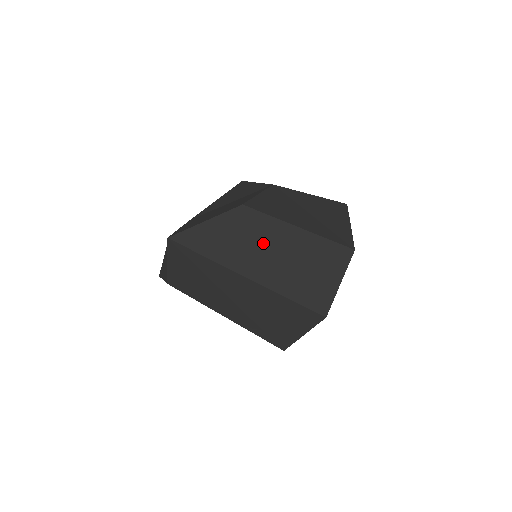
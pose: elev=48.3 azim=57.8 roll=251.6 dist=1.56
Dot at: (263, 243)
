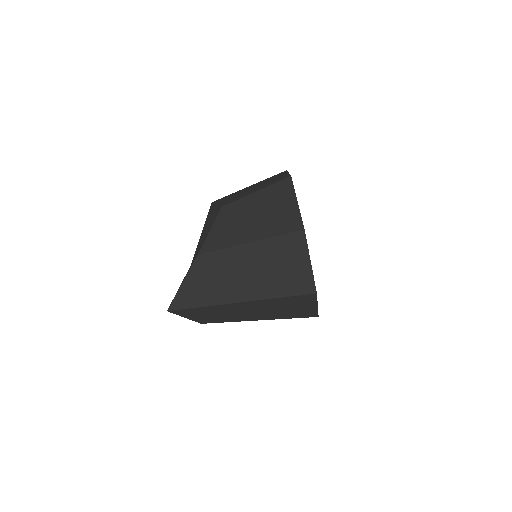
Dot at: (231, 272)
